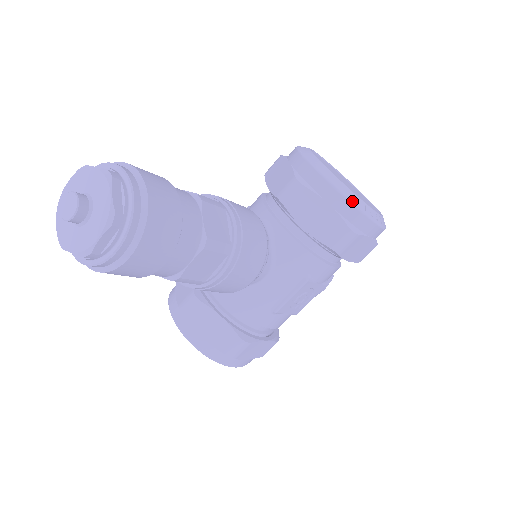
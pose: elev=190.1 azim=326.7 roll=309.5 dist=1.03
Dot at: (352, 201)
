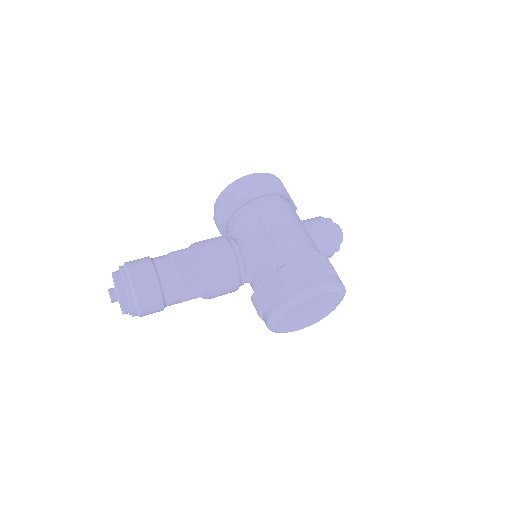
Dot at: (275, 332)
